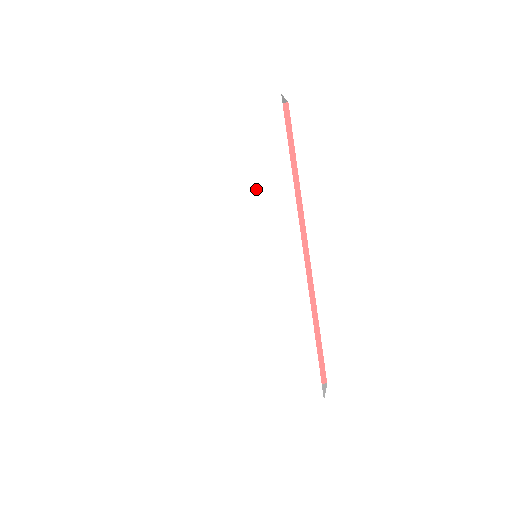
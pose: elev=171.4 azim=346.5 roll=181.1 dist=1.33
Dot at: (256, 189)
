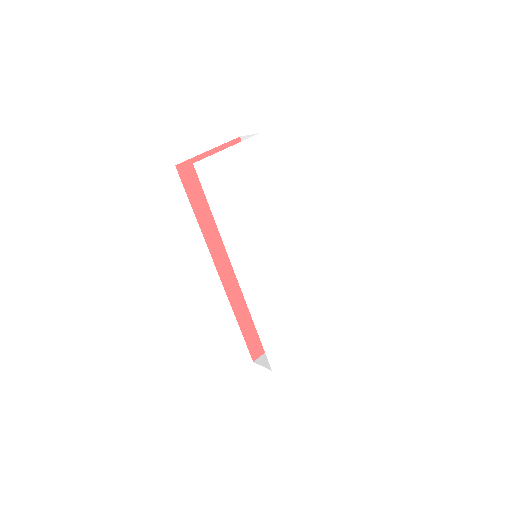
Dot at: (259, 206)
